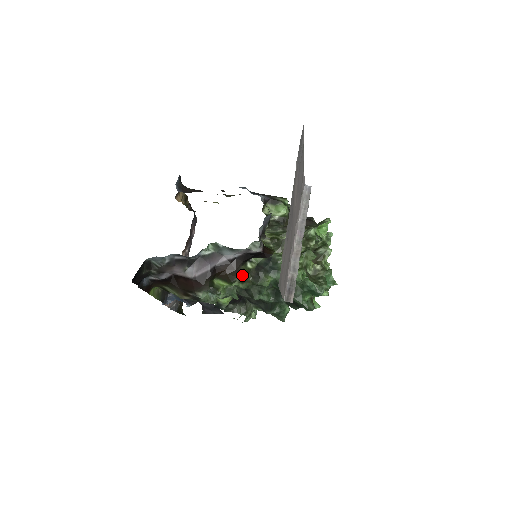
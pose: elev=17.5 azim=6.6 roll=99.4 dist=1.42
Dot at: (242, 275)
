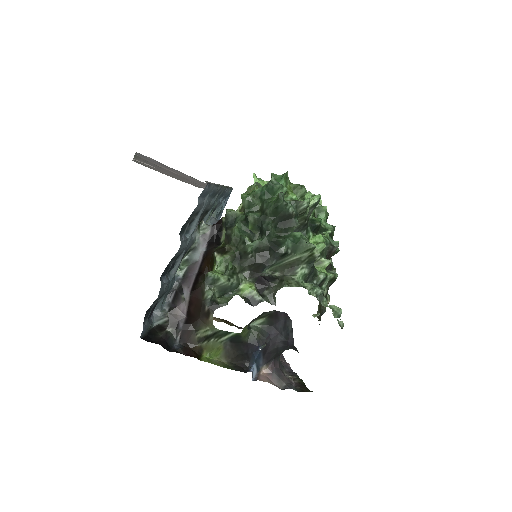
Dot at: (217, 250)
